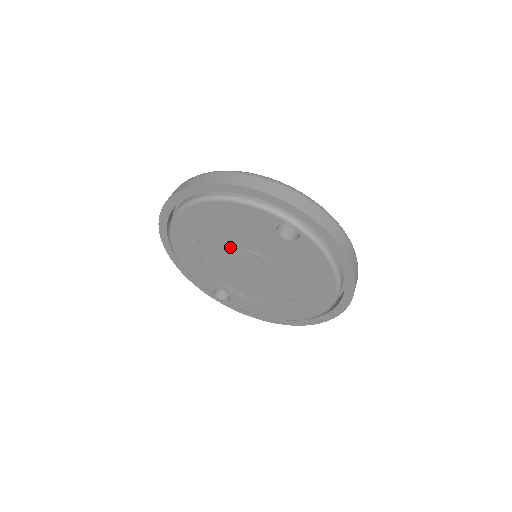
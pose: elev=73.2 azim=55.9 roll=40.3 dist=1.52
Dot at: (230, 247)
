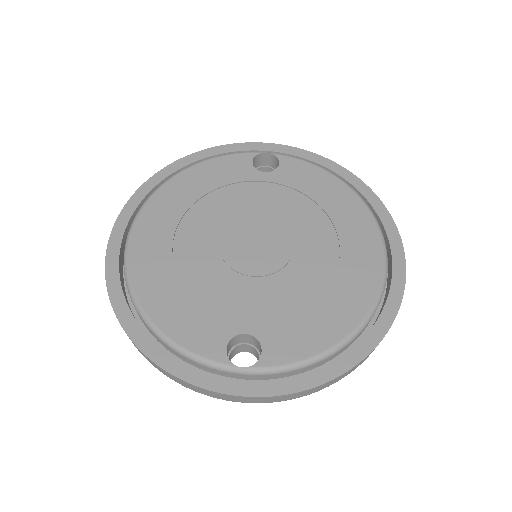
Dot at: (217, 229)
